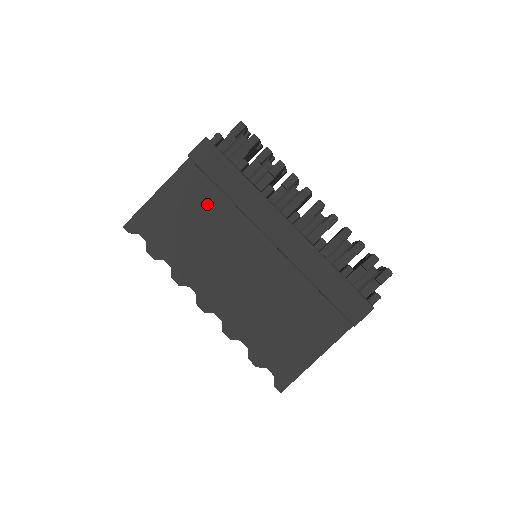
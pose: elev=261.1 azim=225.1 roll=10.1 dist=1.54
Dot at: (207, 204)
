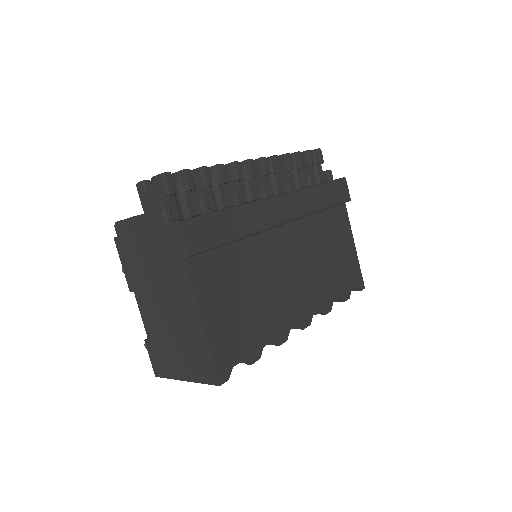
Dot at: (235, 267)
